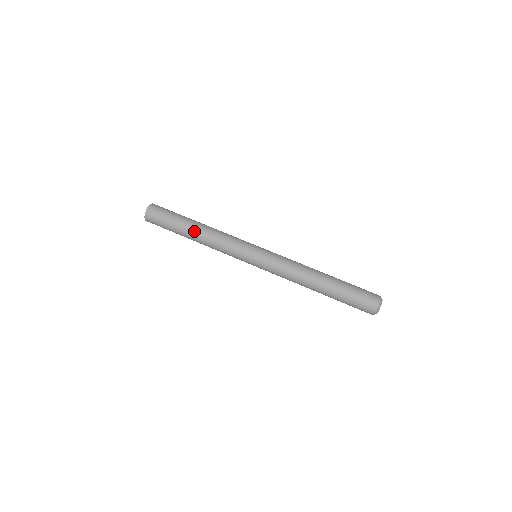
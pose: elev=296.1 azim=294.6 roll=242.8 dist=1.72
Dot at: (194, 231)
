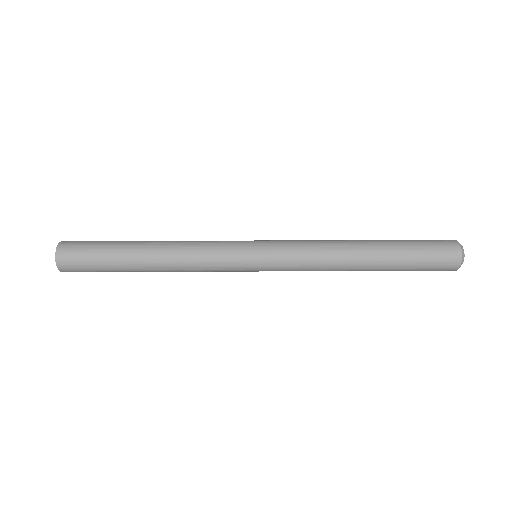
Dot at: (148, 267)
